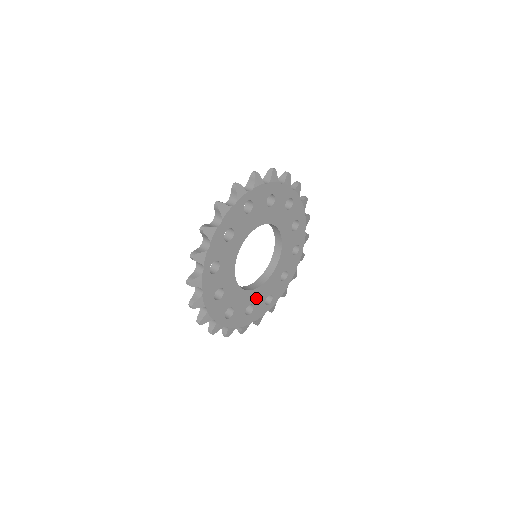
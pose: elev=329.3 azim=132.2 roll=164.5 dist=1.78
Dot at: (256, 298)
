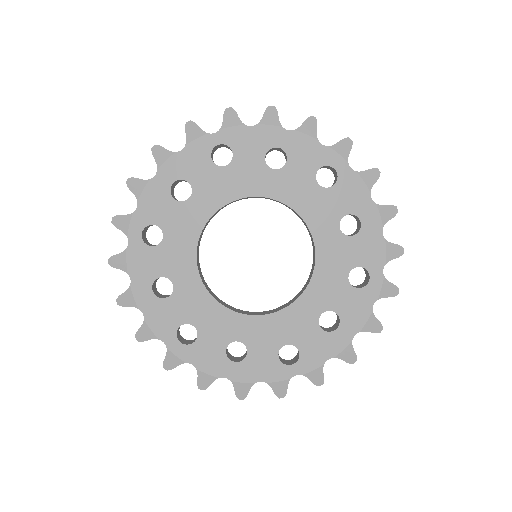
Dot at: (186, 294)
